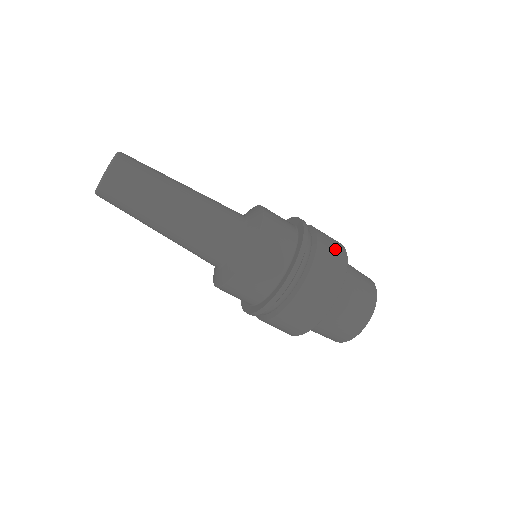
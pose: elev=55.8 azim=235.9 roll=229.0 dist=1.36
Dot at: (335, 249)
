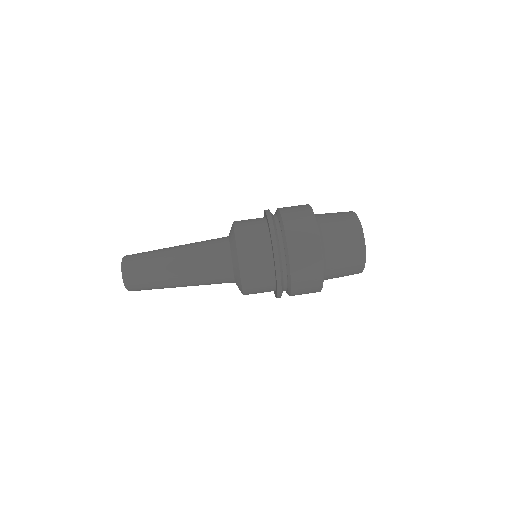
Dot at: occluded
